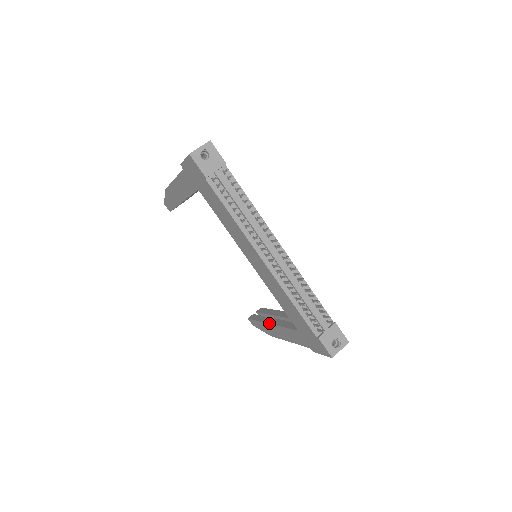
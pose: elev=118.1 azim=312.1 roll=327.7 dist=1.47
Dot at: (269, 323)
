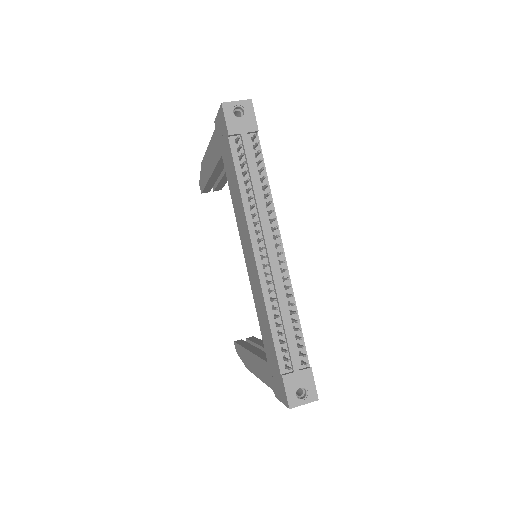
Dot at: (248, 349)
